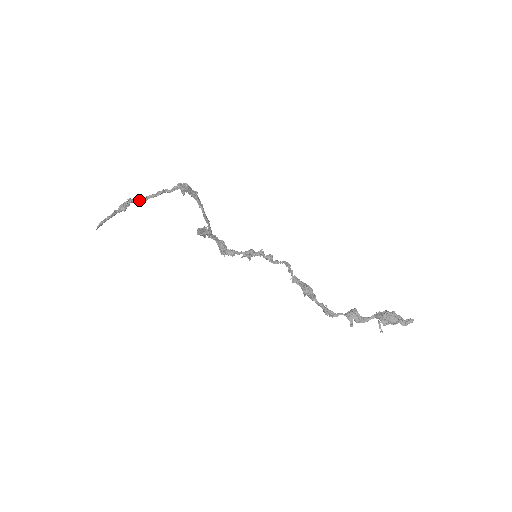
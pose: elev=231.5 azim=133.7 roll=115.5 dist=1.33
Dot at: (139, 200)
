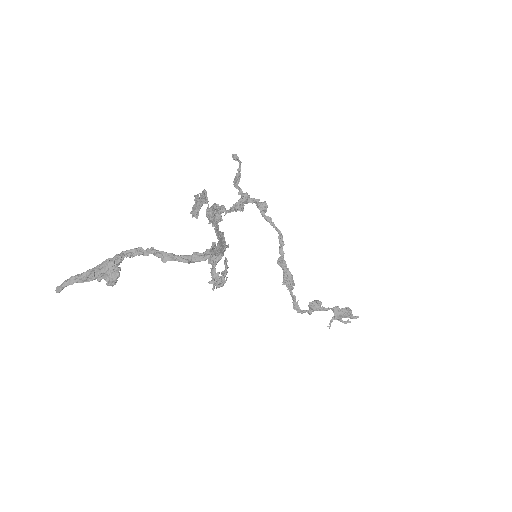
Dot at: (135, 255)
